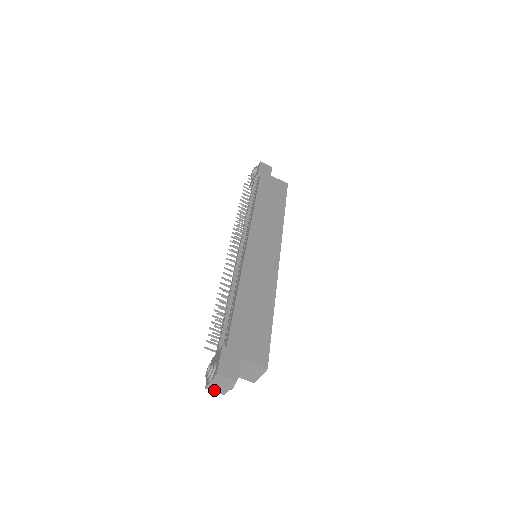
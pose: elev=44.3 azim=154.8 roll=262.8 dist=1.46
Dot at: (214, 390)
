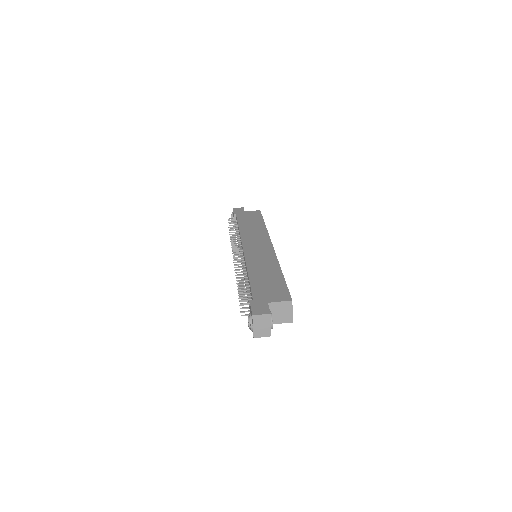
Dot at: (261, 336)
